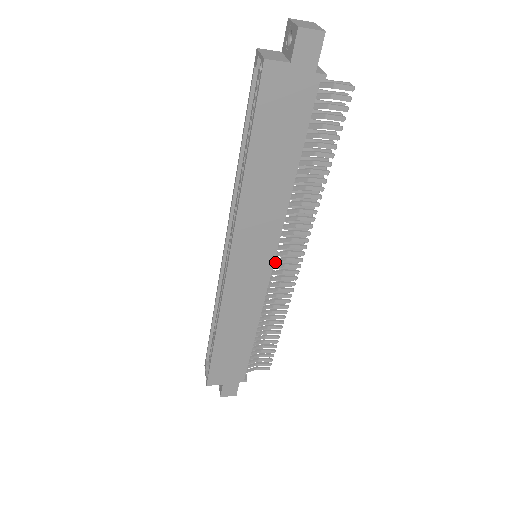
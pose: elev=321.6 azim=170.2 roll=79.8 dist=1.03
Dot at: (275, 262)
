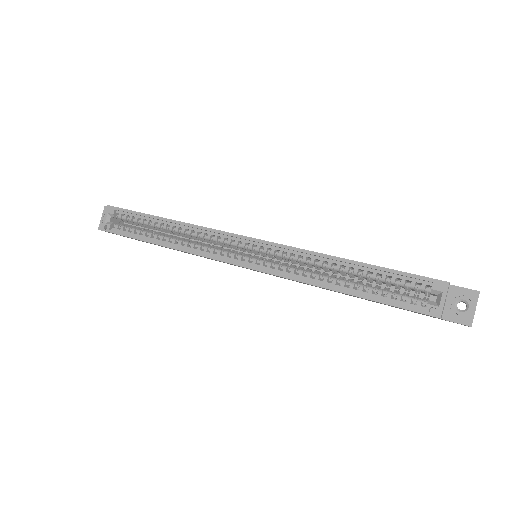
Dot at: occluded
